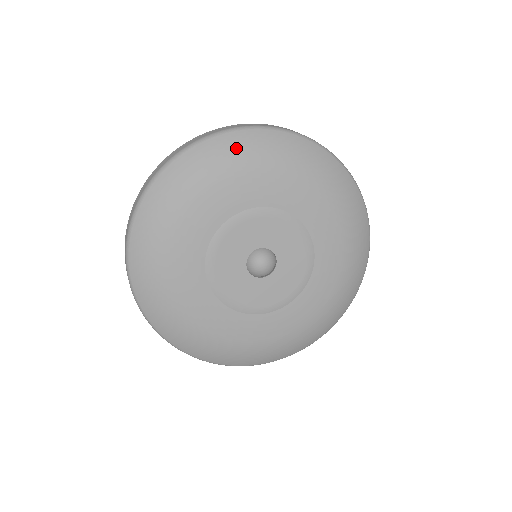
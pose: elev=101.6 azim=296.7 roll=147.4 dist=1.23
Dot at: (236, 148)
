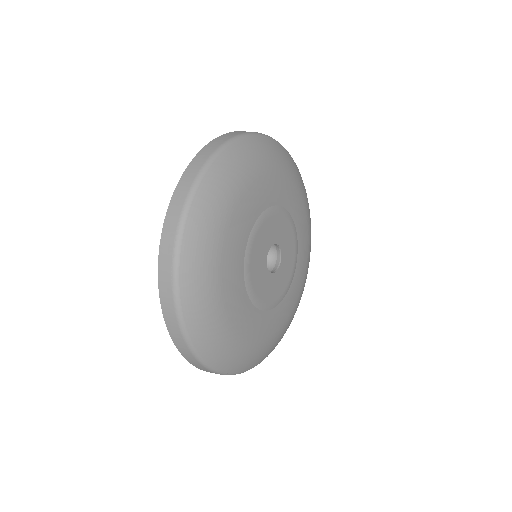
Dot at: (253, 152)
